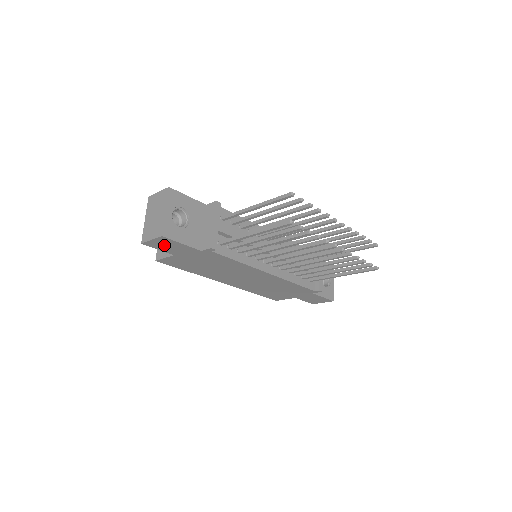
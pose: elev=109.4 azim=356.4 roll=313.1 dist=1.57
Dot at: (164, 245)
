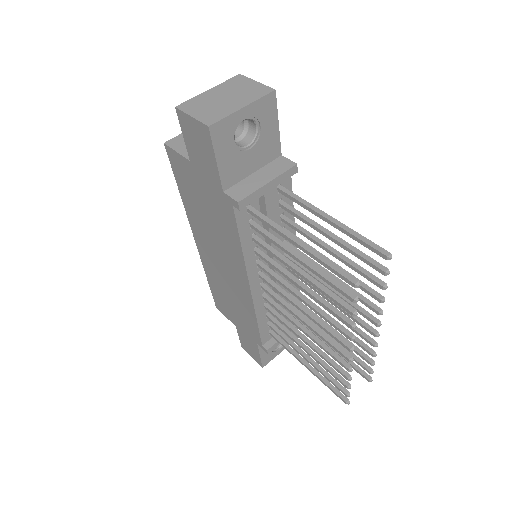
Dot at: (196, 139)
